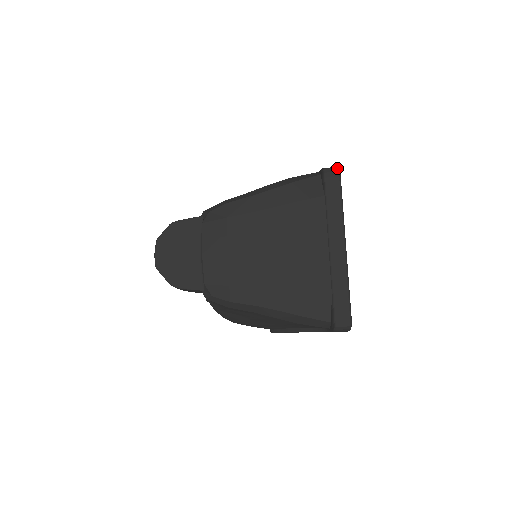
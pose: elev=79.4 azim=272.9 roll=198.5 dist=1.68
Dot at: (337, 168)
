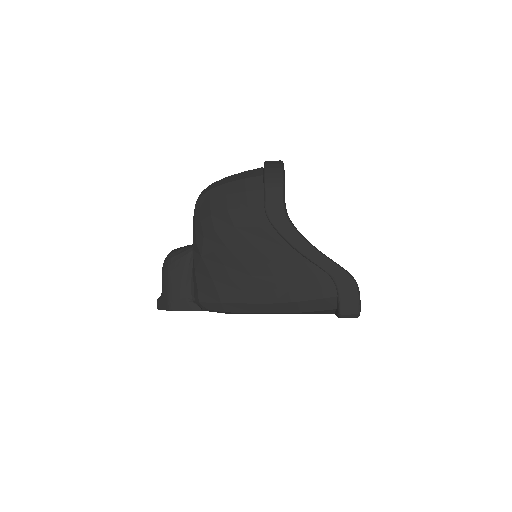
Dot at: (357, 317)
